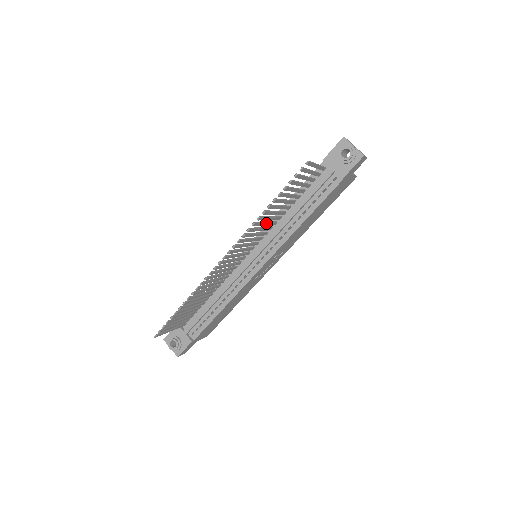
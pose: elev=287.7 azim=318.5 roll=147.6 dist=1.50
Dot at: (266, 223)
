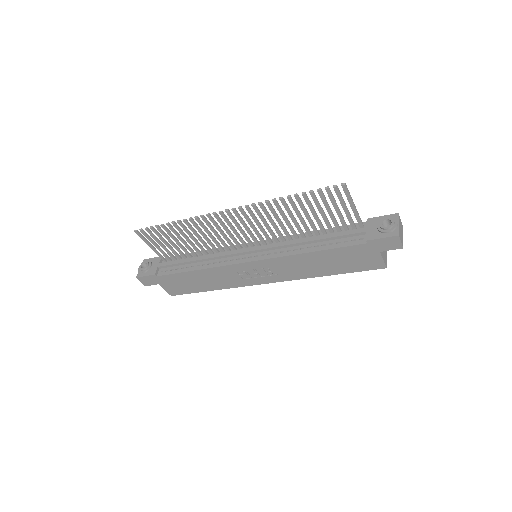
Dot at: (280, 221)
